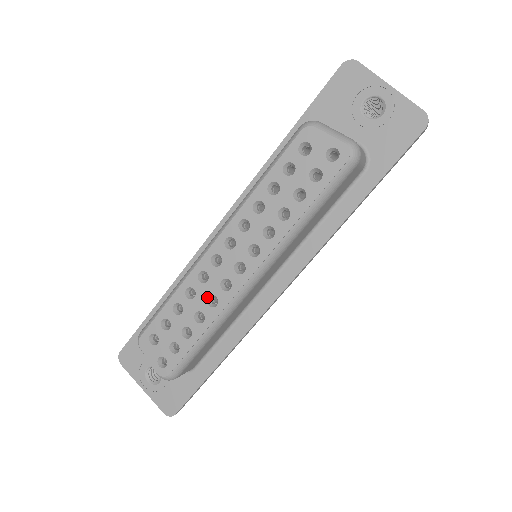
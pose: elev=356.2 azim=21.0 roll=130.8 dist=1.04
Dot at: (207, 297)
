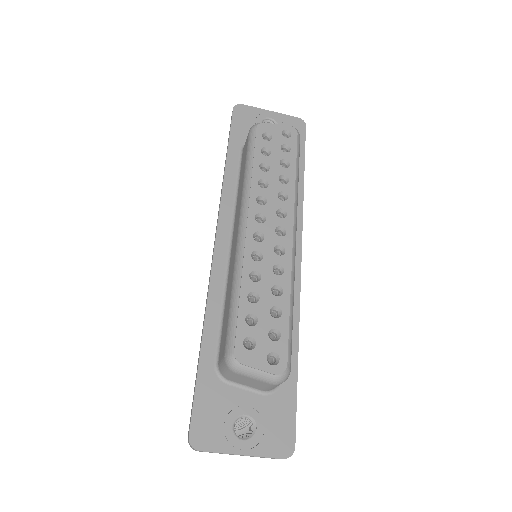
Dot at: (272, 269)
